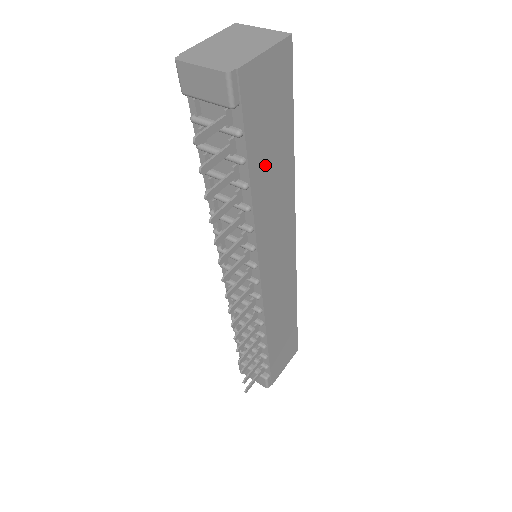
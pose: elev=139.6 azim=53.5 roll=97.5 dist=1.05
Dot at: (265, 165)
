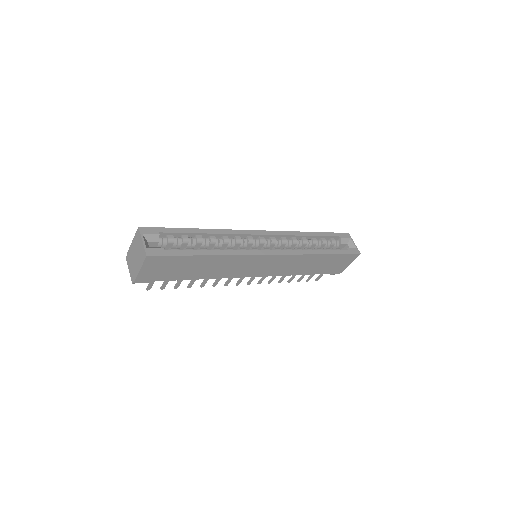
Dot at: (193, 272)
